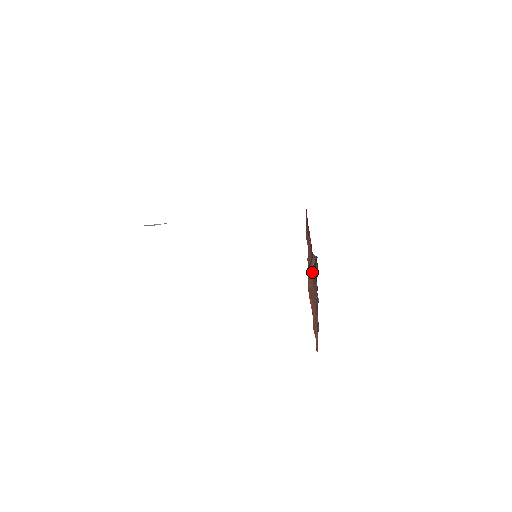
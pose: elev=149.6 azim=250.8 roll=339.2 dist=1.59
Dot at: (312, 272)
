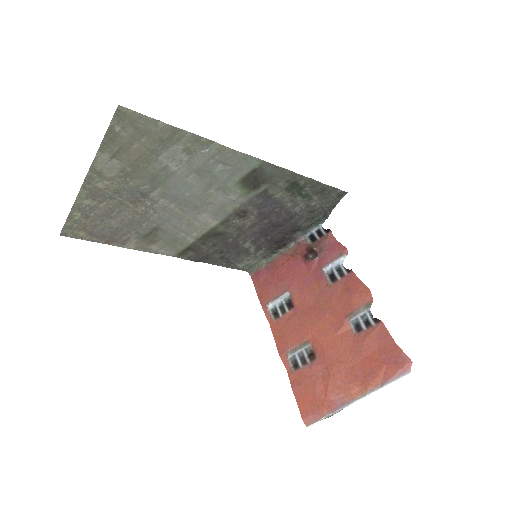
Dot at: (317, 246)
